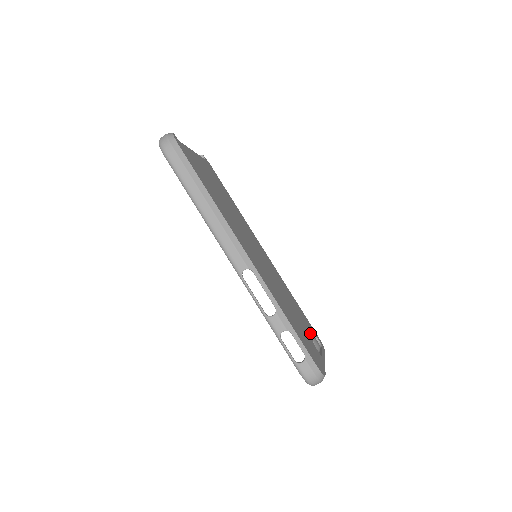
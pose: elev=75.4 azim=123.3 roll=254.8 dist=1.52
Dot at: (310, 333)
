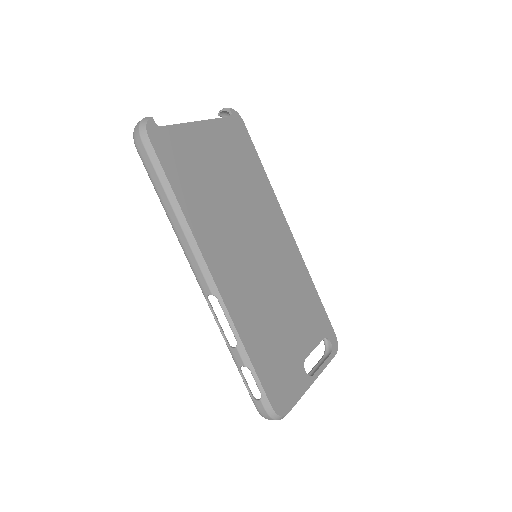
Dot at: (311, 344)
